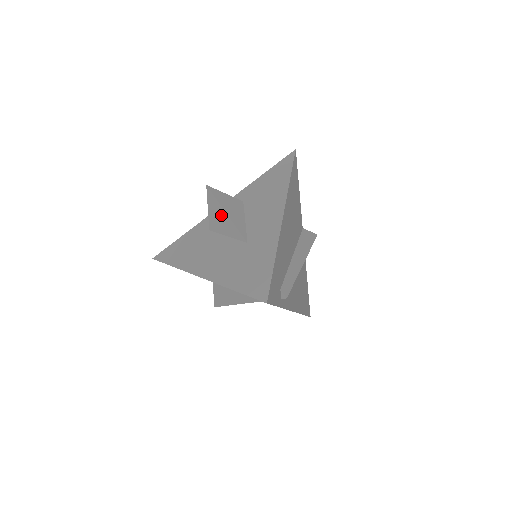
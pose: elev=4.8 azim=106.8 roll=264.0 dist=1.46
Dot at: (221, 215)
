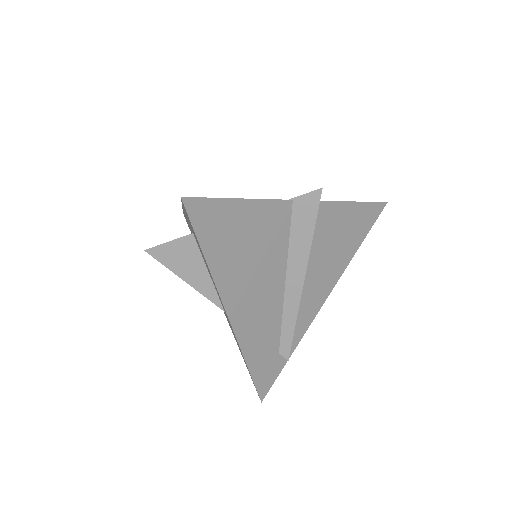
Dot at: occluded
